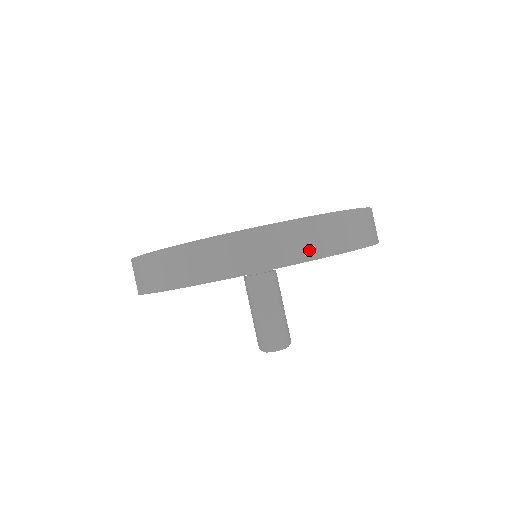
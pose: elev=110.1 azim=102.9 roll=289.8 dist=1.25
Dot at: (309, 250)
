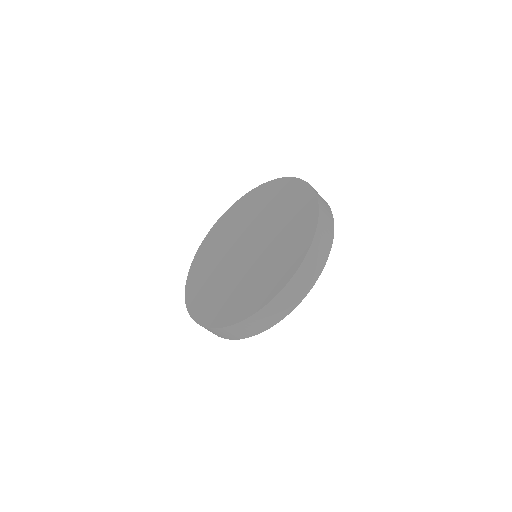
Dot at: (330, 223)
